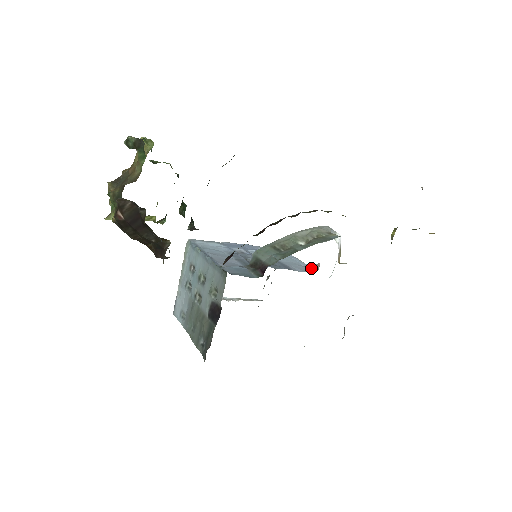
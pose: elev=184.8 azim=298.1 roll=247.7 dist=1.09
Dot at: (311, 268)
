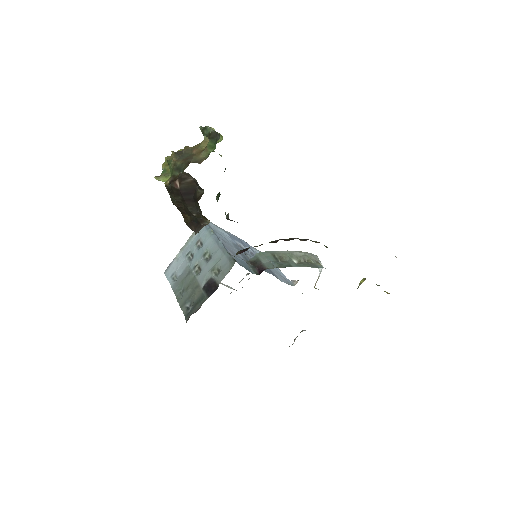
Dot at: (289, 282)
